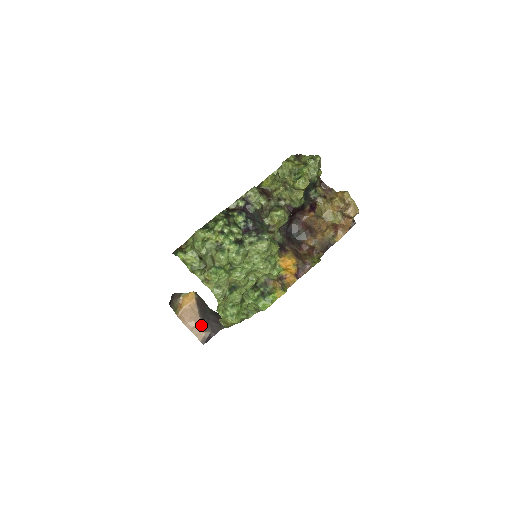
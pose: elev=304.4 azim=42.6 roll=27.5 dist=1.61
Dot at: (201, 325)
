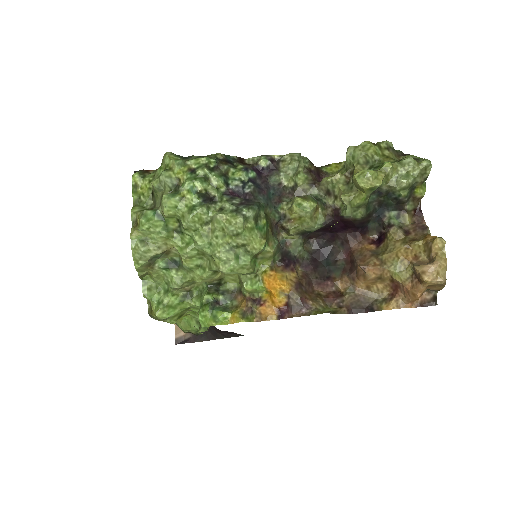
Dot at: occluded
